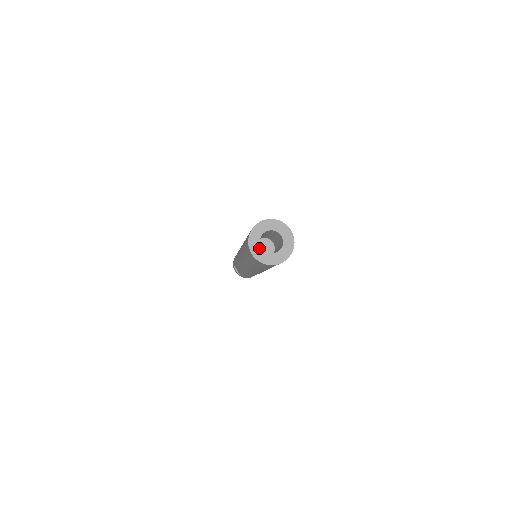
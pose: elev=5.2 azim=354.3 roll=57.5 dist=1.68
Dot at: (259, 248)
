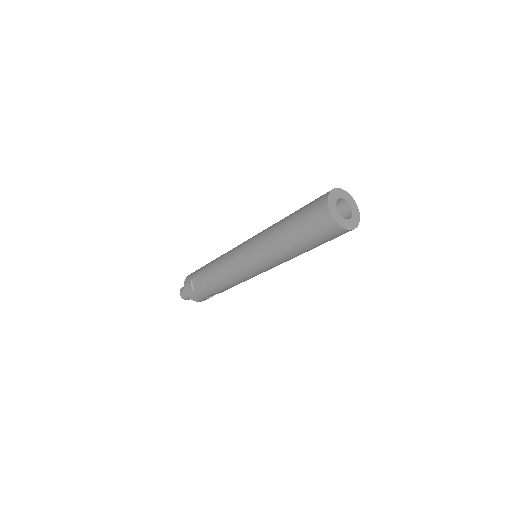
Dot at: (335, 208)
